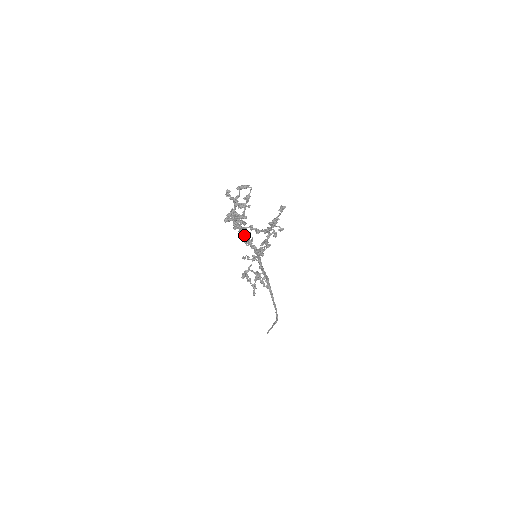
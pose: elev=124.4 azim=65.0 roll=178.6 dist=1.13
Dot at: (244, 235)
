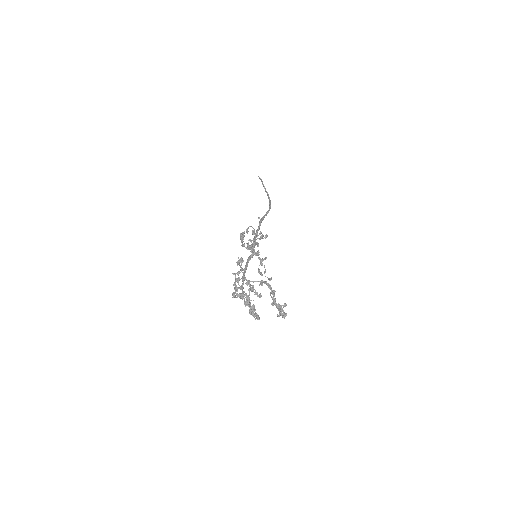
Dot at: (252, 286)
